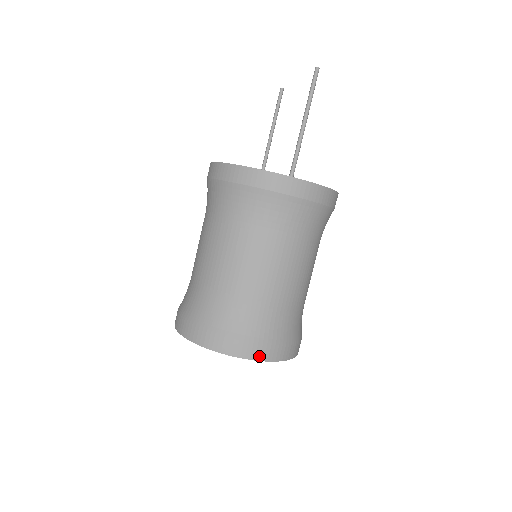
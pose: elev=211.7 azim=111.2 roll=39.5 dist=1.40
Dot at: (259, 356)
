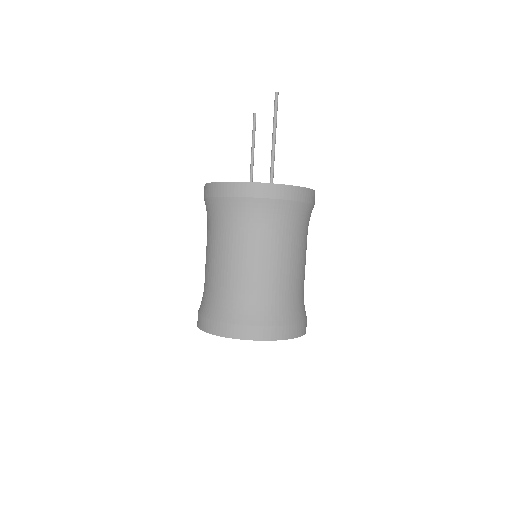
Dot at: (270, 336)
